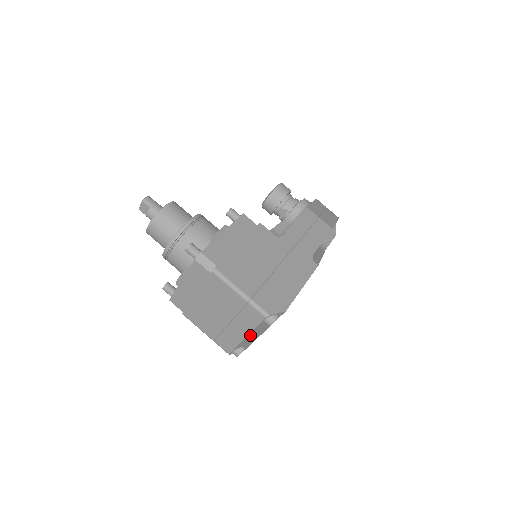
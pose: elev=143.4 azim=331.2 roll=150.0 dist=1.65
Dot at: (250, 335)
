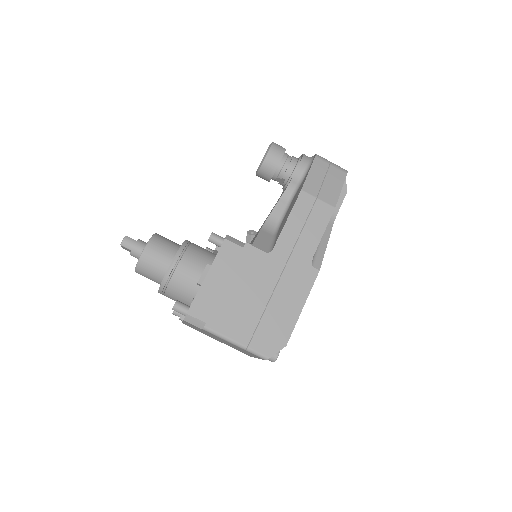
Dot at: occluded
